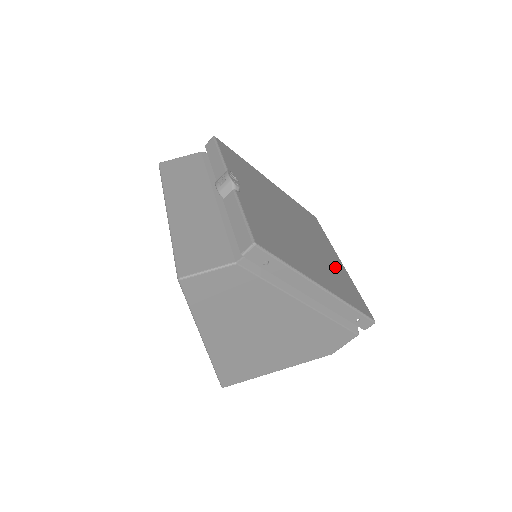
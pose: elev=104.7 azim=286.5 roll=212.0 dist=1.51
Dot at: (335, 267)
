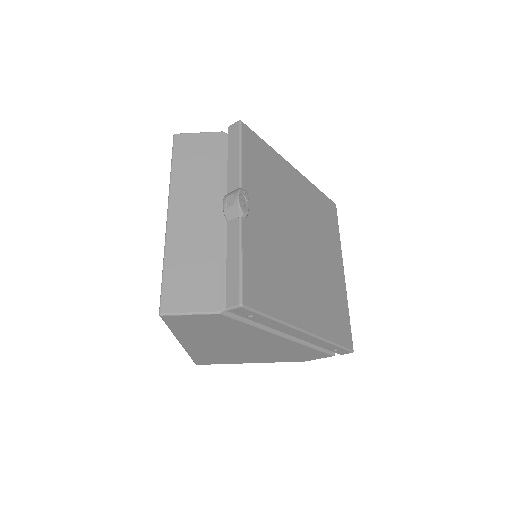
Dot at: (333, 286)
